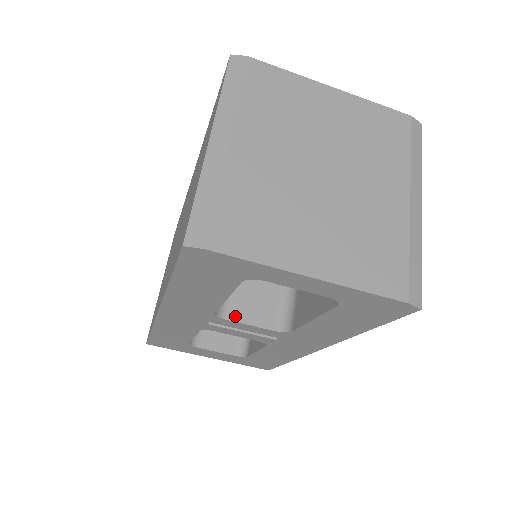
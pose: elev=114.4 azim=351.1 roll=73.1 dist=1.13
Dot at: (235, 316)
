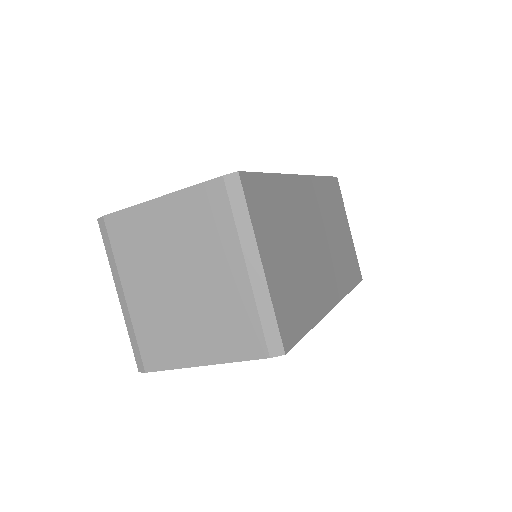
Dot at: occluded
